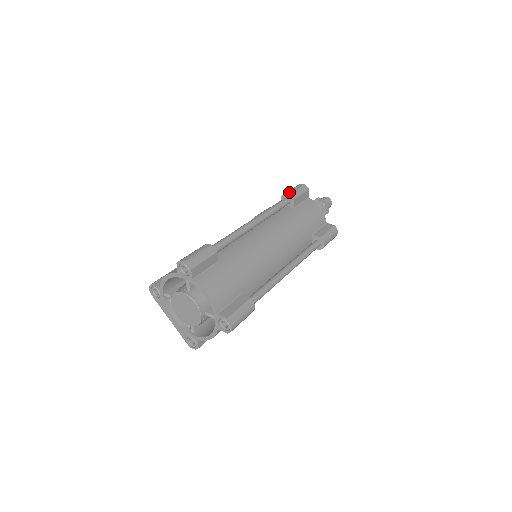
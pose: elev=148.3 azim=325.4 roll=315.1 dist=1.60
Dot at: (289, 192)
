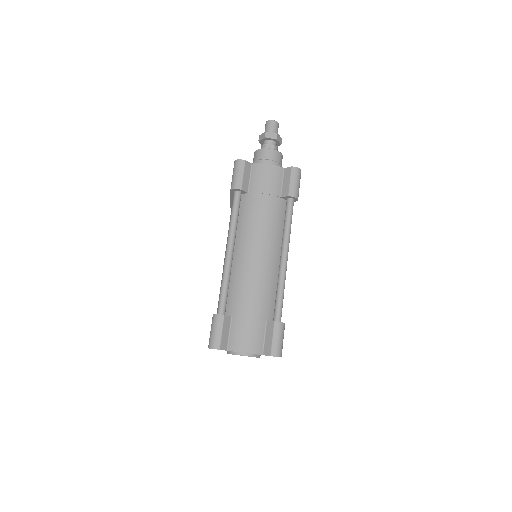
Dot at: (297, 194)
